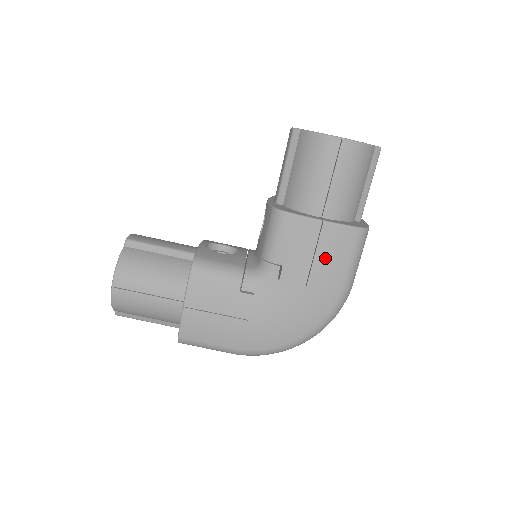
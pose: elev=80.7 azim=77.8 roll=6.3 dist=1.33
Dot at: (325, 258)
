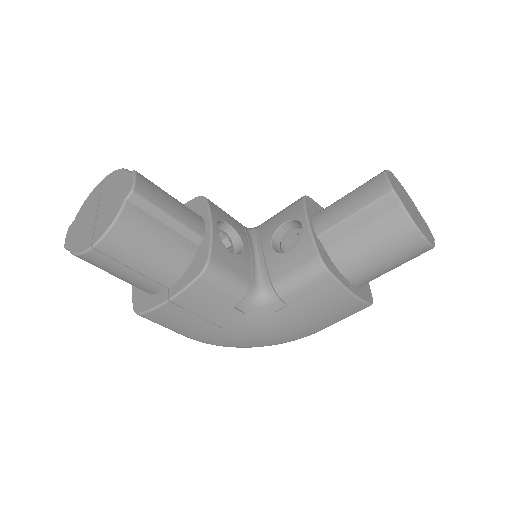
Dot at: (327, 315)
